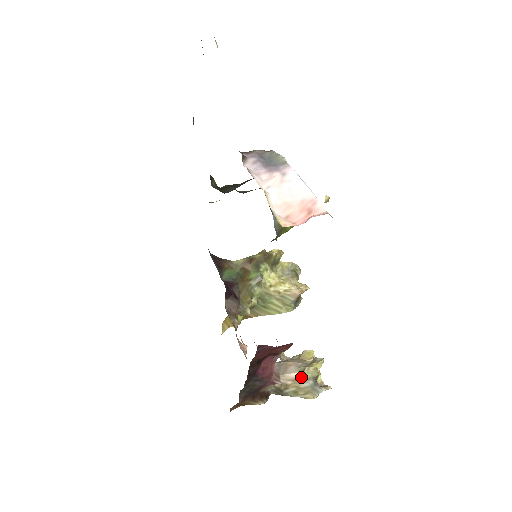
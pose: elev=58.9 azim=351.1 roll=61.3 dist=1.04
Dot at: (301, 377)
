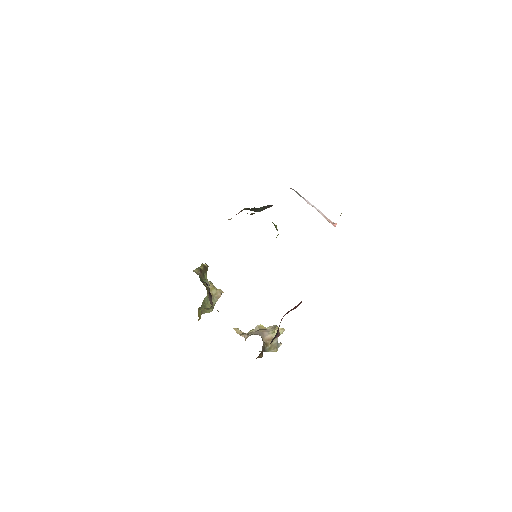
Dot at: (273, 337)
